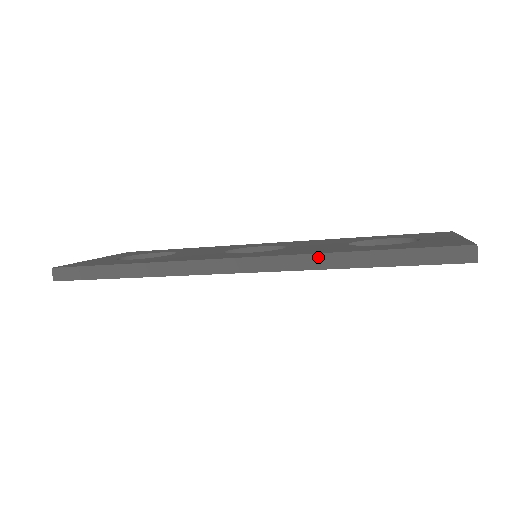
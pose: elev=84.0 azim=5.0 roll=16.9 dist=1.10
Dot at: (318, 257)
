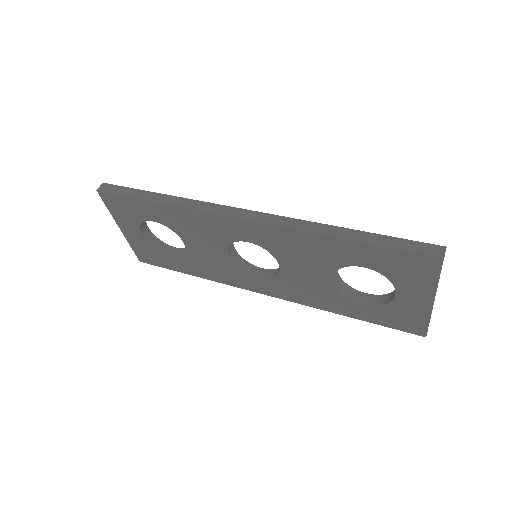
Dot at: (314, 224)
